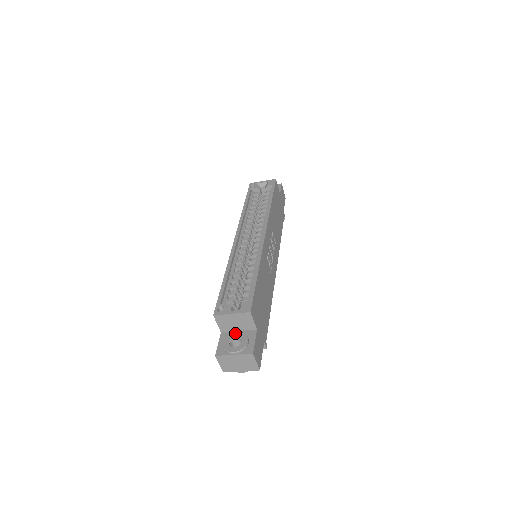
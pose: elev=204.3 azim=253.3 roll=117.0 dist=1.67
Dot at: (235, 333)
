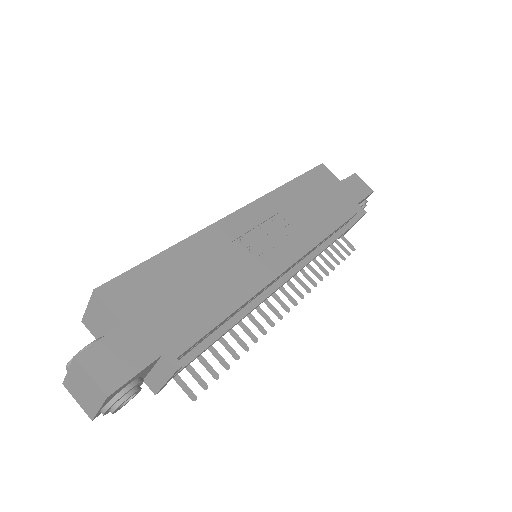
Dot at: occluded
